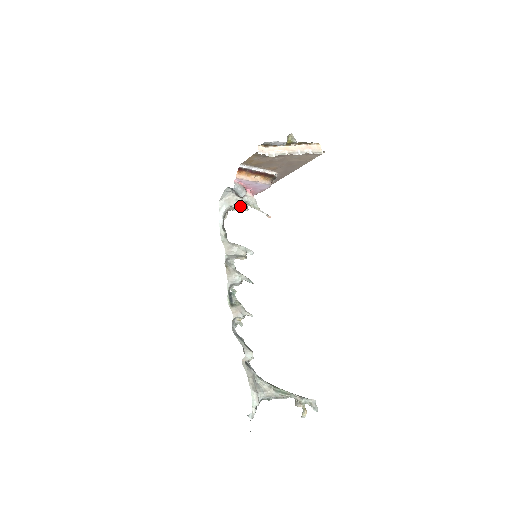
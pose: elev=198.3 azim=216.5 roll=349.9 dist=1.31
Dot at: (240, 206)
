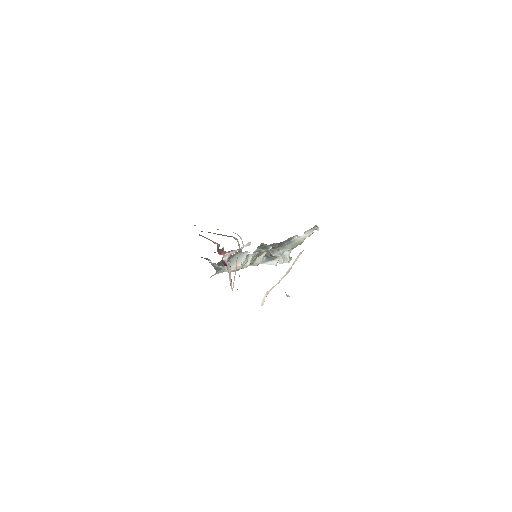
Dot at: occluded
